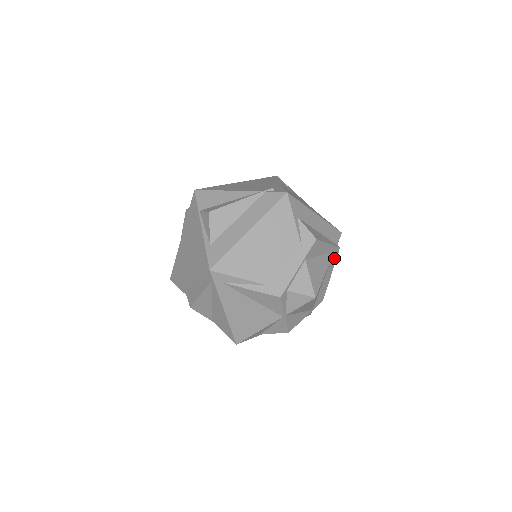
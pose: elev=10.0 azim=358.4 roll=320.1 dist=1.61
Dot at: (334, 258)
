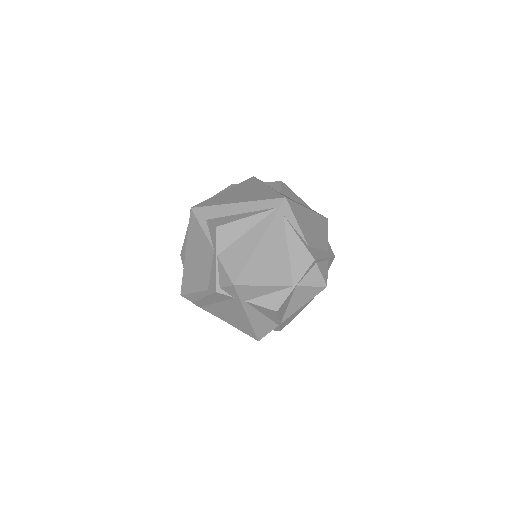
Dot at: (309, 301)
